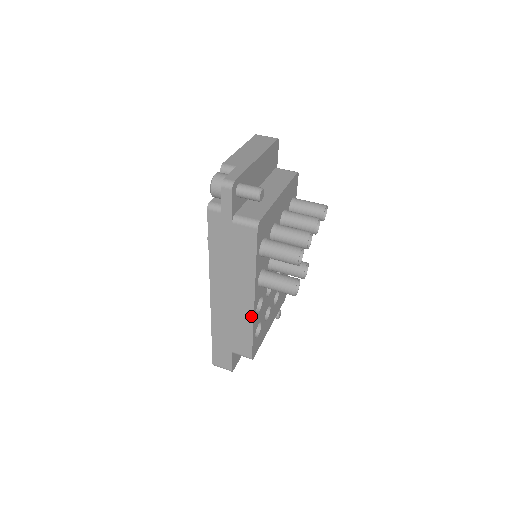
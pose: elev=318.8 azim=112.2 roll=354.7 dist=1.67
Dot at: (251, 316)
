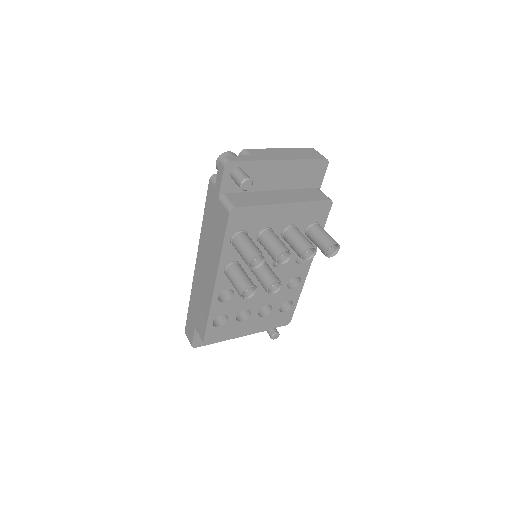
Dot at: (211, 298)
